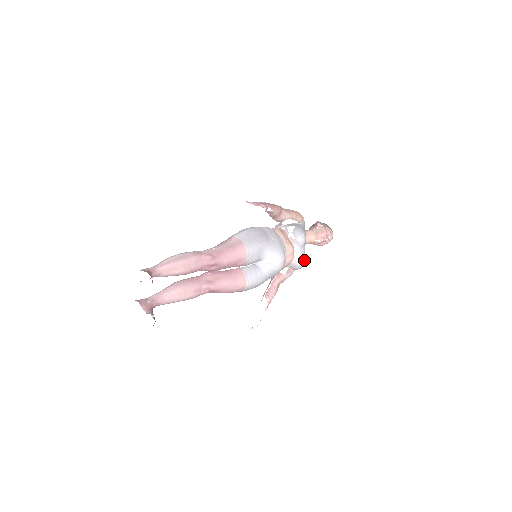
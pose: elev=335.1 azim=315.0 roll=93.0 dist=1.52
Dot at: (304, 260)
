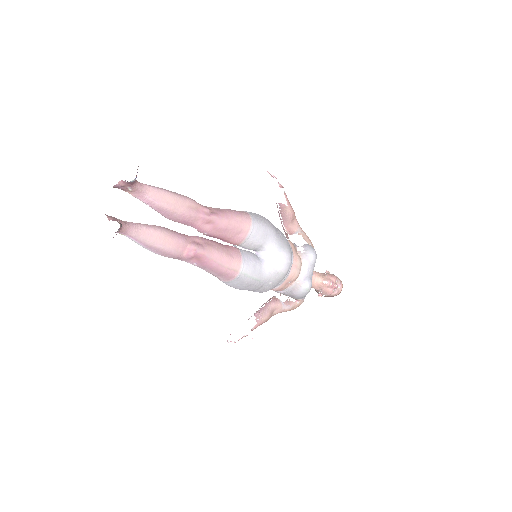
Dot at: (310, 284)
